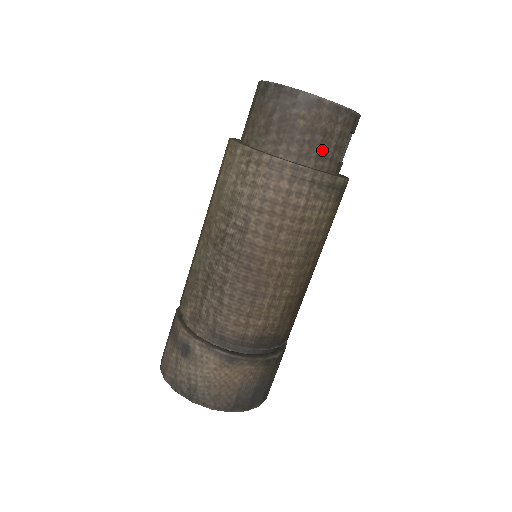
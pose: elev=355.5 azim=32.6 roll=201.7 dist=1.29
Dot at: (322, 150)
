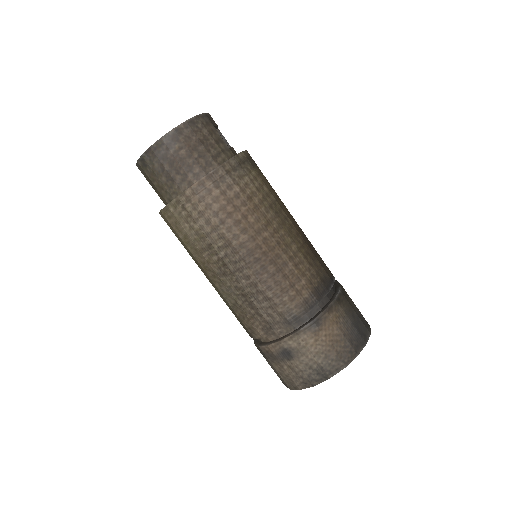
Dot at: (211, 152)
